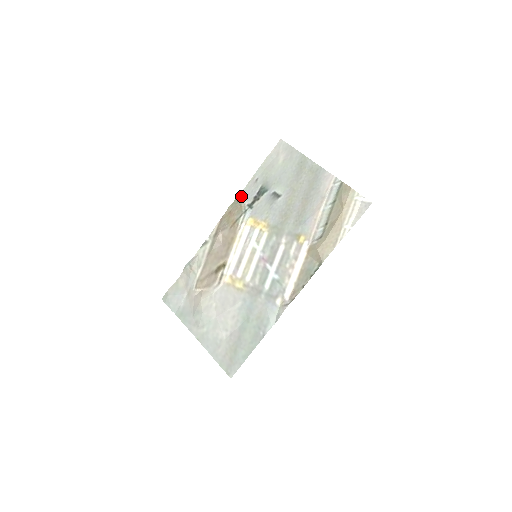
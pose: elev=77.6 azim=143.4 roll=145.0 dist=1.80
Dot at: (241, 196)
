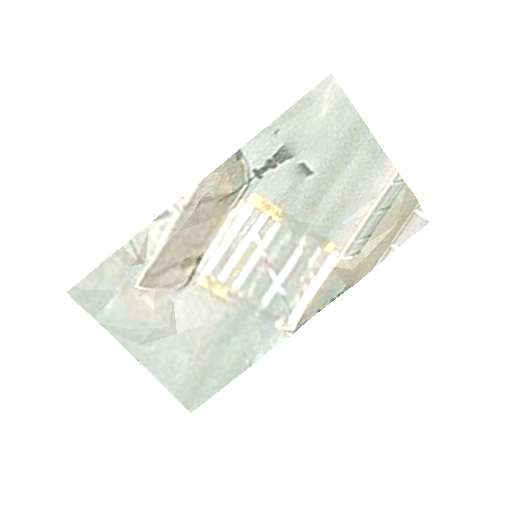
Dot at: (244, 151)
